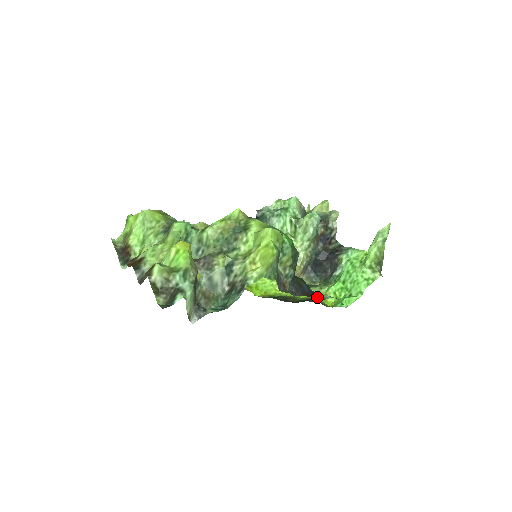
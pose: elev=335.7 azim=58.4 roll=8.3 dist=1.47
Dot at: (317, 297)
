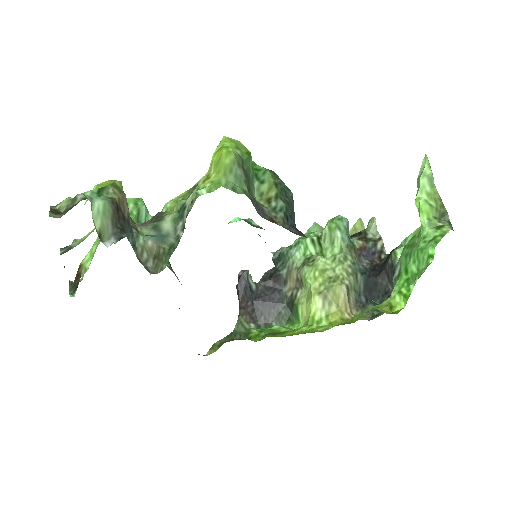
Dot at: occluded
